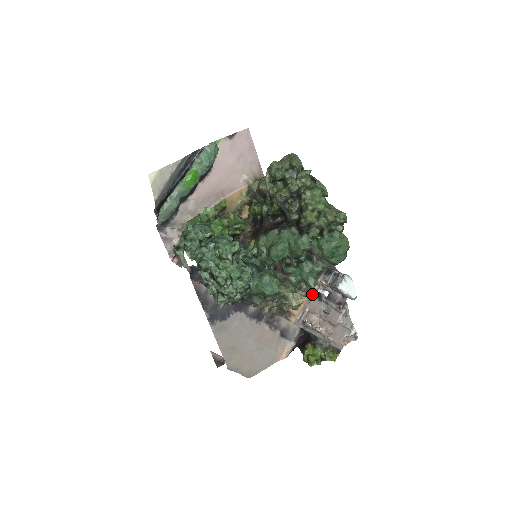
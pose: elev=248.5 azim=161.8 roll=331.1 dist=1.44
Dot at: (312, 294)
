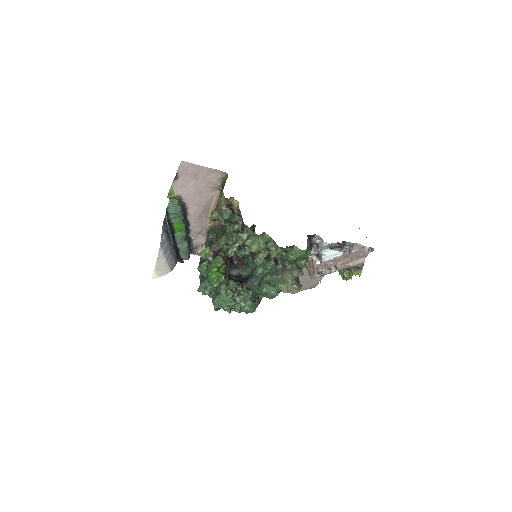
Dot at: (310, 261)
